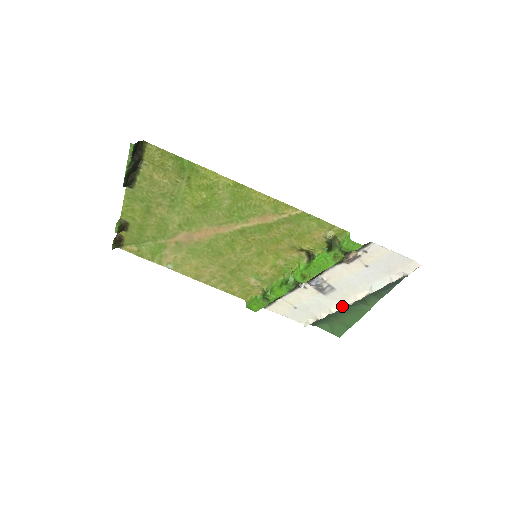
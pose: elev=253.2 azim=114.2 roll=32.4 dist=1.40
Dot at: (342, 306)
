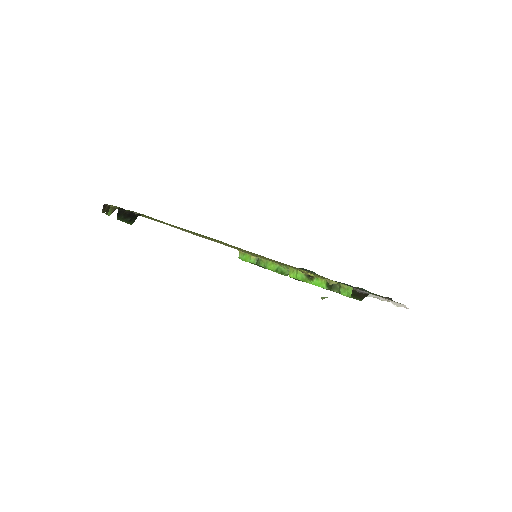
Dot at: occluded
